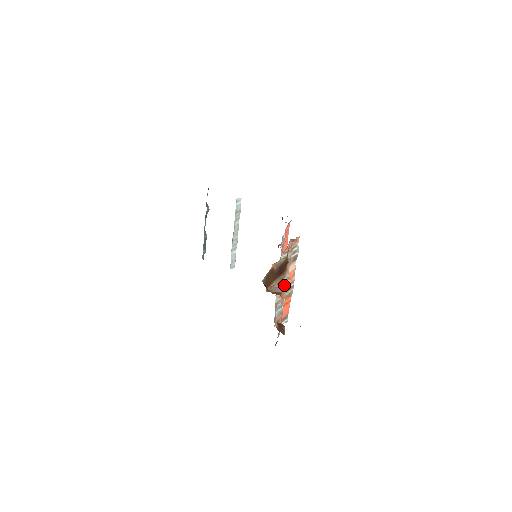
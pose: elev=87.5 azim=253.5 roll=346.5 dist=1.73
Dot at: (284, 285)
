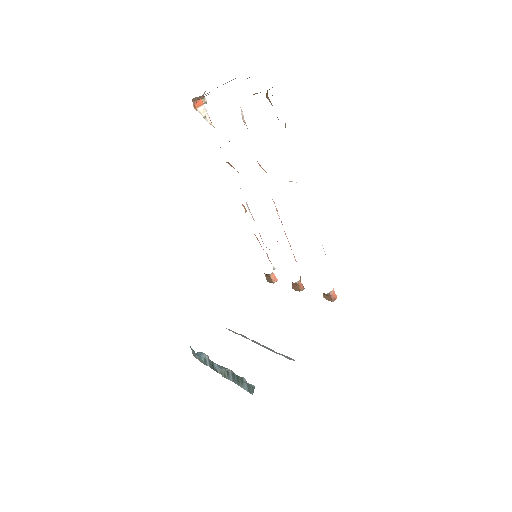
Dot at: occluded
